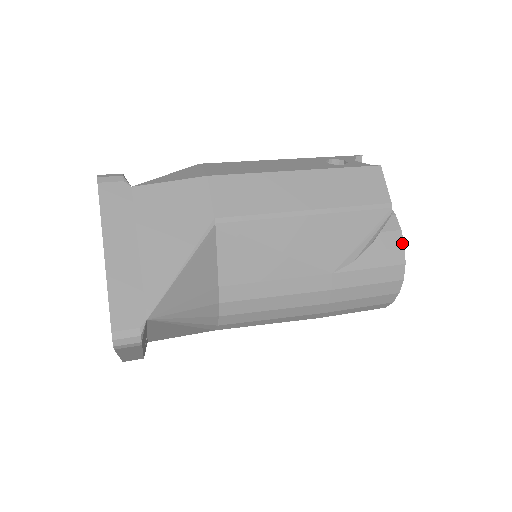
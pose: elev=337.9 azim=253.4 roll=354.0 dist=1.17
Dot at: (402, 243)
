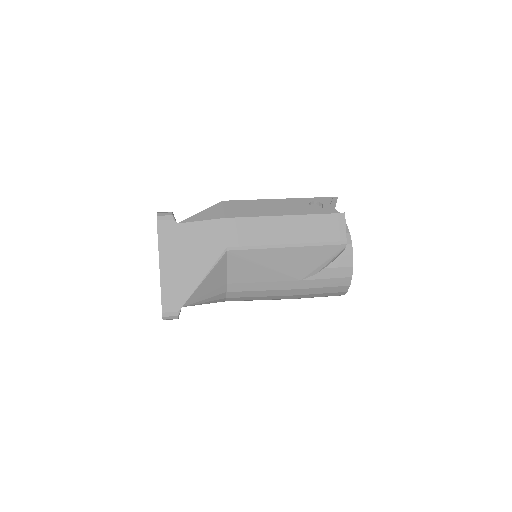
Dot at: (352, 264)
